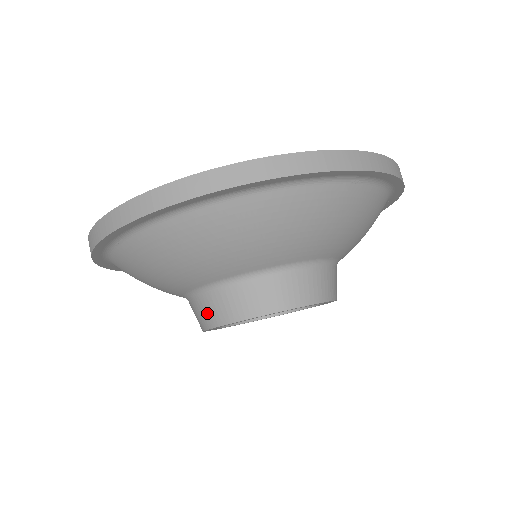
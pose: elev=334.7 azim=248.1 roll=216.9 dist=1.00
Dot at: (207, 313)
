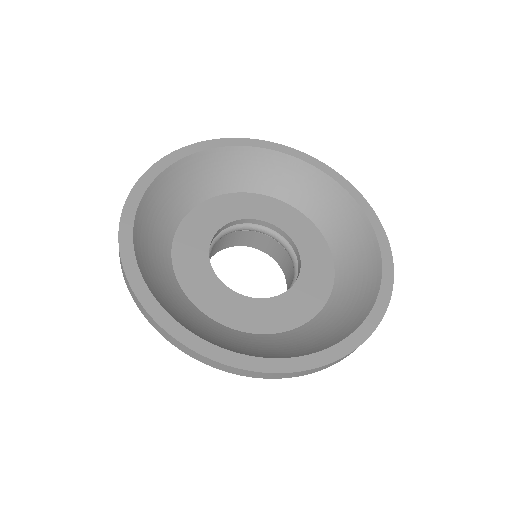
Dot at: occluded
